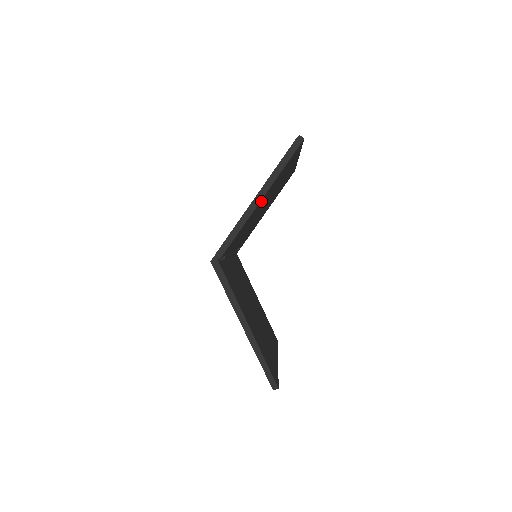
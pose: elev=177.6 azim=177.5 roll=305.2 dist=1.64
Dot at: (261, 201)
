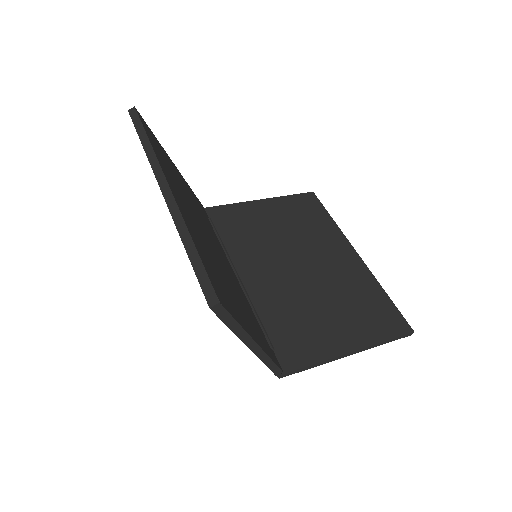
Dot at: (251, 331)
